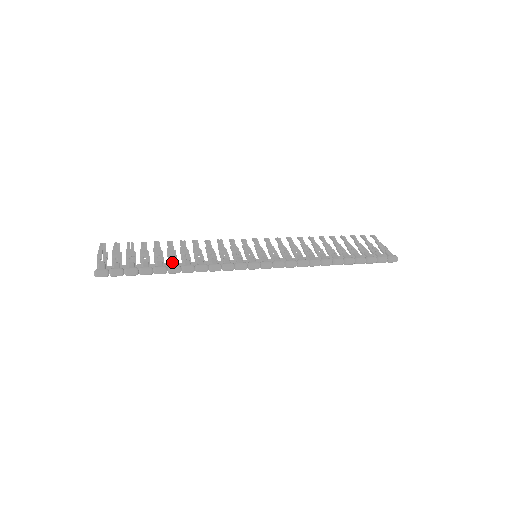
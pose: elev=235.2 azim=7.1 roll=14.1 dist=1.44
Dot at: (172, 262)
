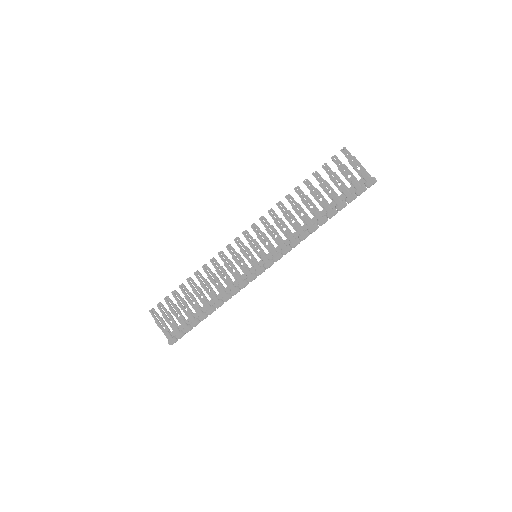
Dot at: (205, 305)
